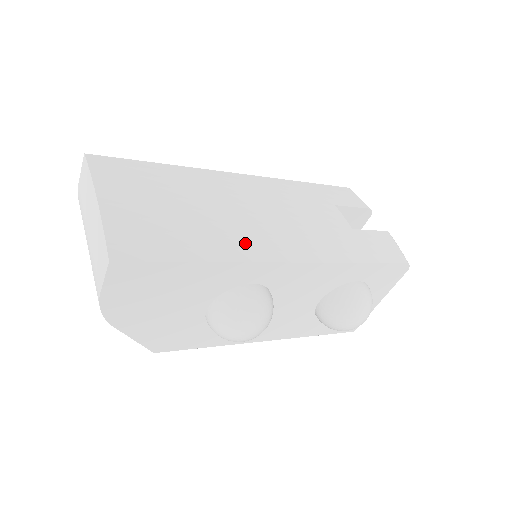
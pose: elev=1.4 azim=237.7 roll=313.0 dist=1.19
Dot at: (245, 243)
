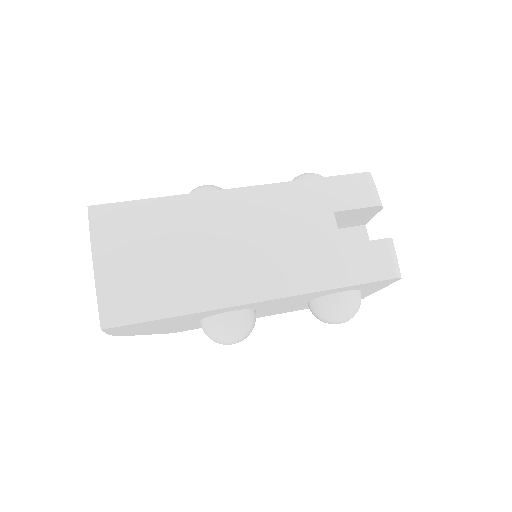
Dot at: (218, 289)
